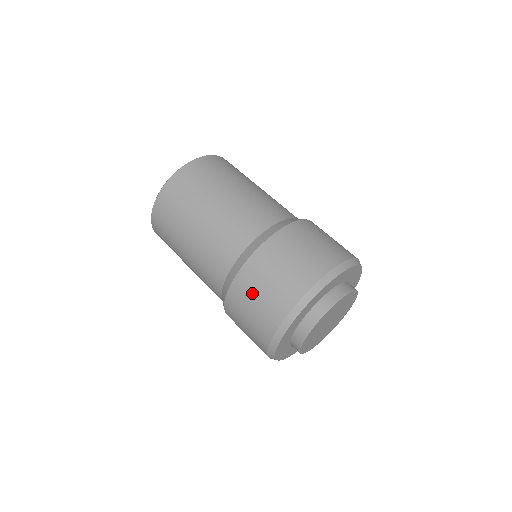
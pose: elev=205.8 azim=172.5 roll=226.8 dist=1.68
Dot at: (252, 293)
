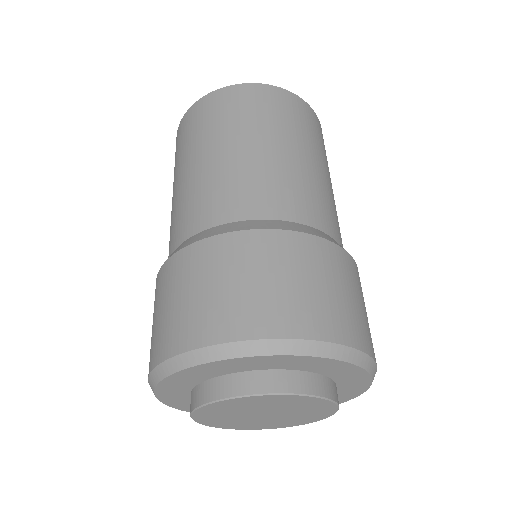
Dot at: (274, 266)
